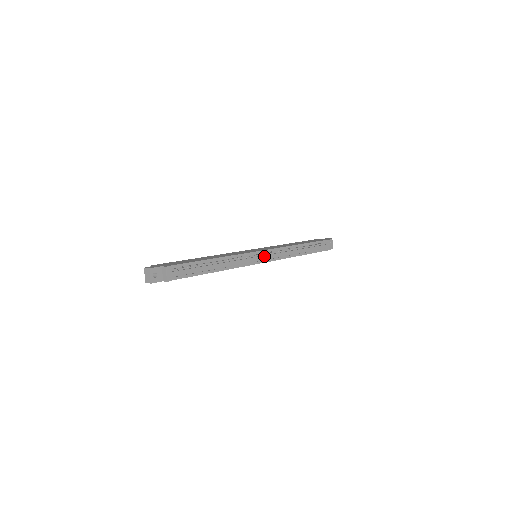
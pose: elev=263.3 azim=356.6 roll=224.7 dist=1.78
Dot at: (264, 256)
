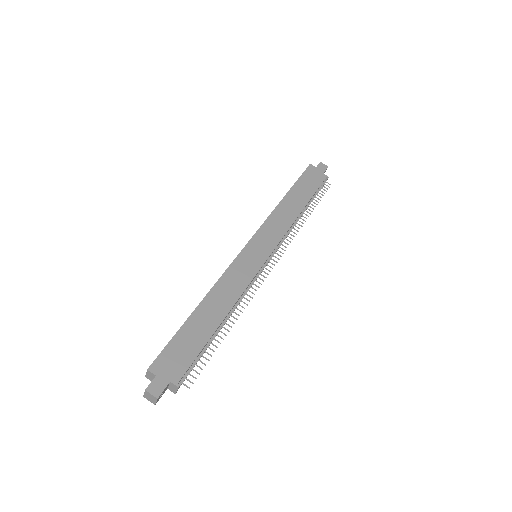
Dot at: (268, 262)
